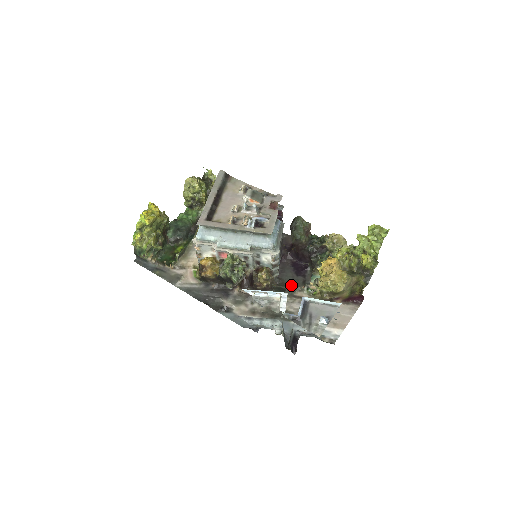
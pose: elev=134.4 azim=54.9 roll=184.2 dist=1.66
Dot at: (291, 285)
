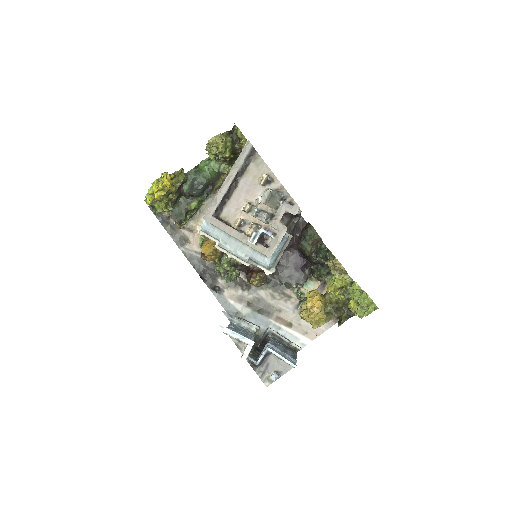
Dot at: (285, 280)
